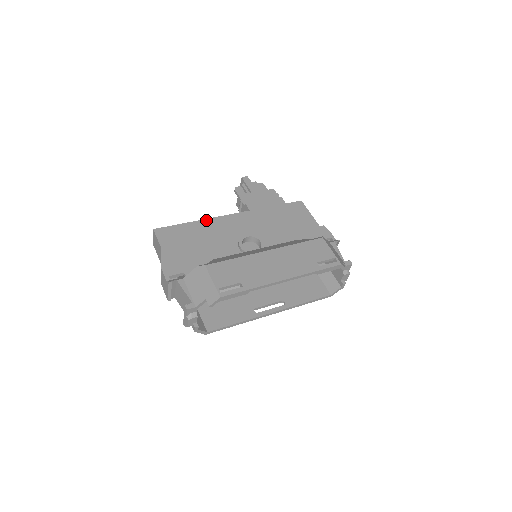
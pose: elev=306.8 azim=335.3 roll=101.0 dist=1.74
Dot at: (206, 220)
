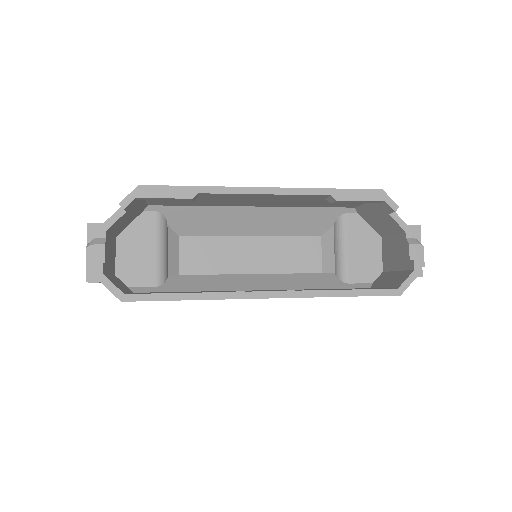
Dot at: occluded
